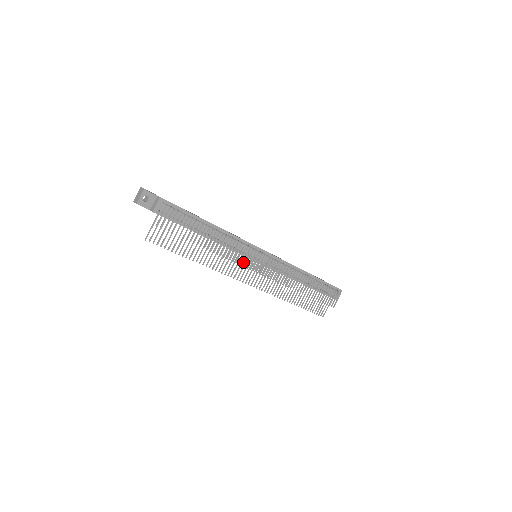
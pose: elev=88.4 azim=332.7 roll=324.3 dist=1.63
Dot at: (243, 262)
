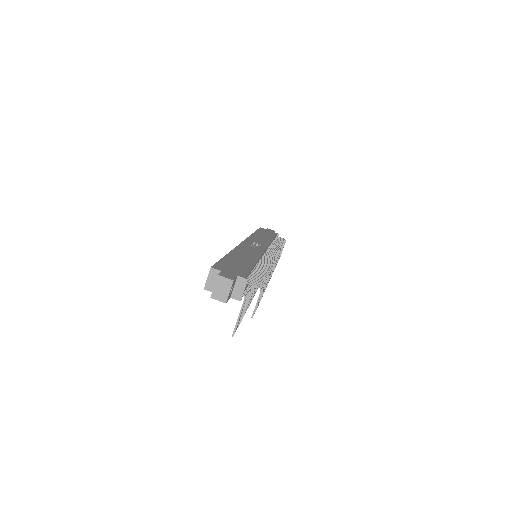
Dot at: occluded
